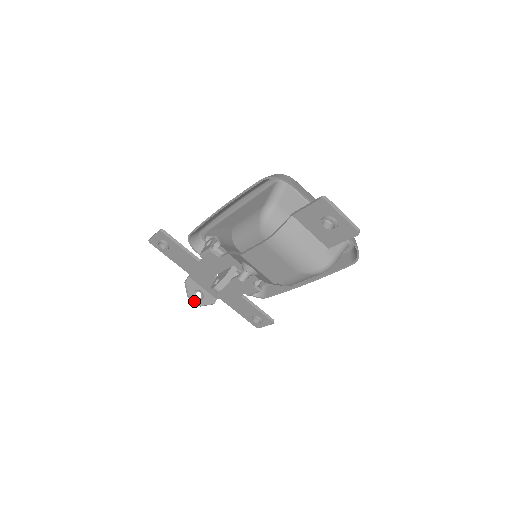
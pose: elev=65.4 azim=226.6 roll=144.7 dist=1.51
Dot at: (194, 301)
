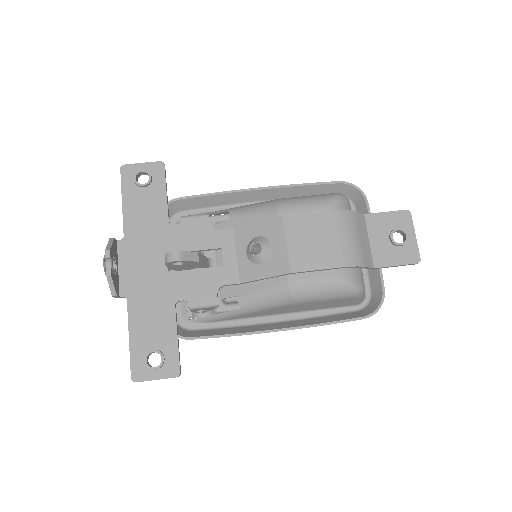
Dot at: (104, 264)
